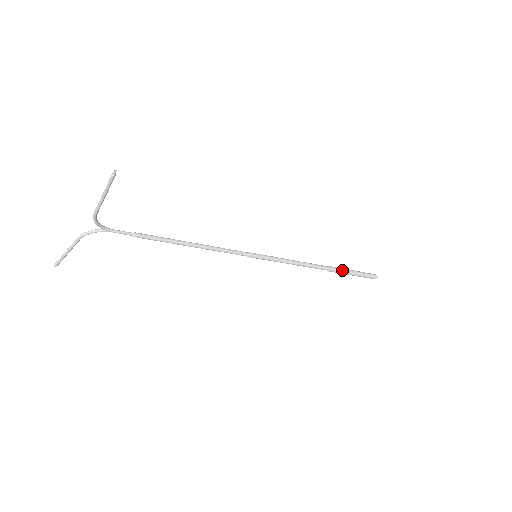
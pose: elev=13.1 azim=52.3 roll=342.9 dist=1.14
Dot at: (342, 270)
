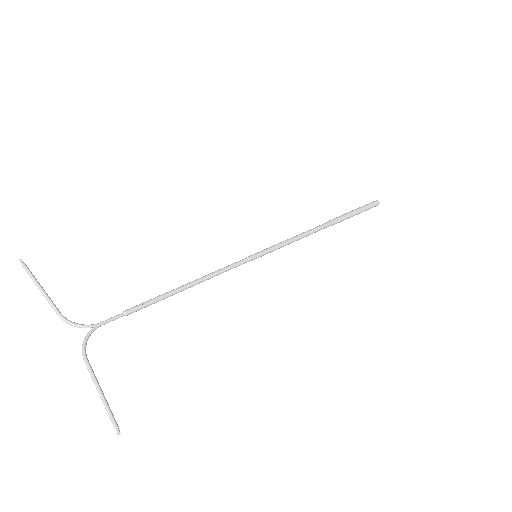
Dot at: occluded
